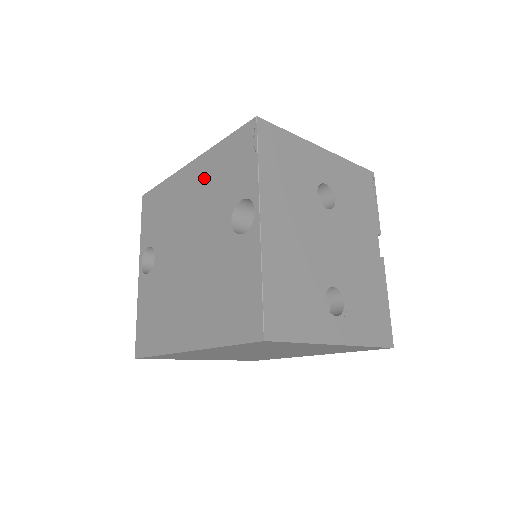
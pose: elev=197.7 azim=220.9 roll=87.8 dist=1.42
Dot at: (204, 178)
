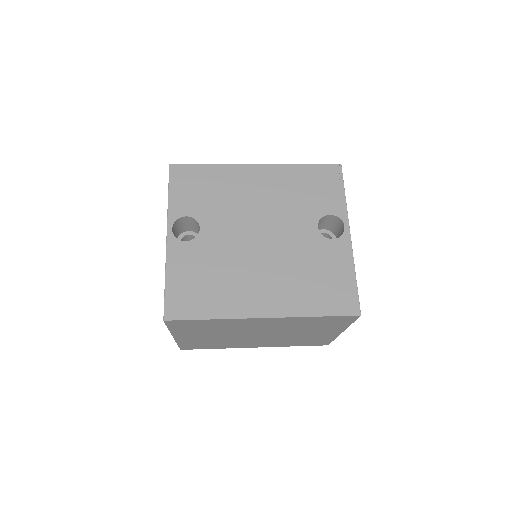
Dot at: (279, 184)
